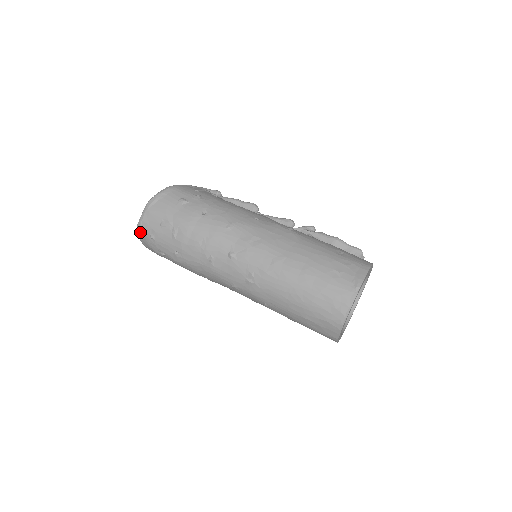
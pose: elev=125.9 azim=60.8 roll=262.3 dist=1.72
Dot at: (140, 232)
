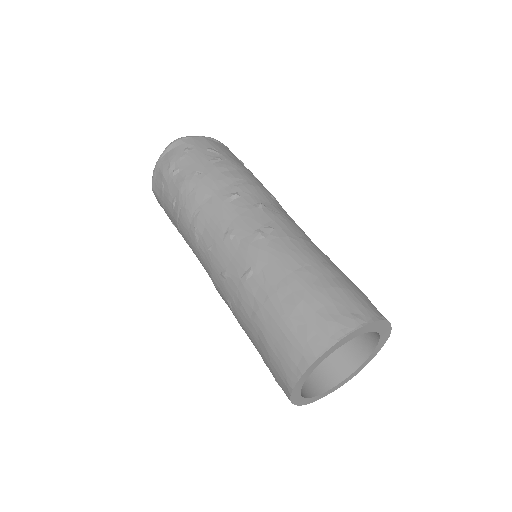
Dot at: (177, 142)
